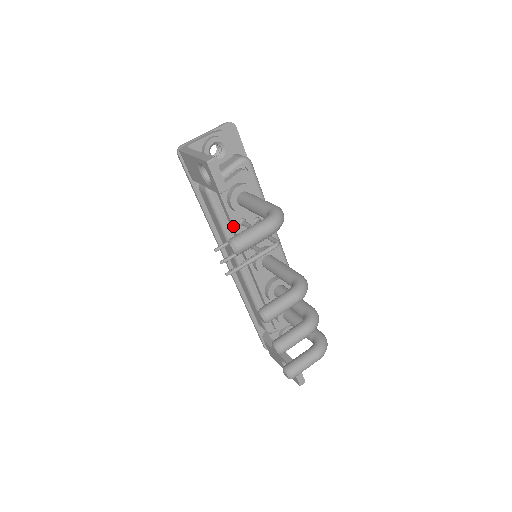
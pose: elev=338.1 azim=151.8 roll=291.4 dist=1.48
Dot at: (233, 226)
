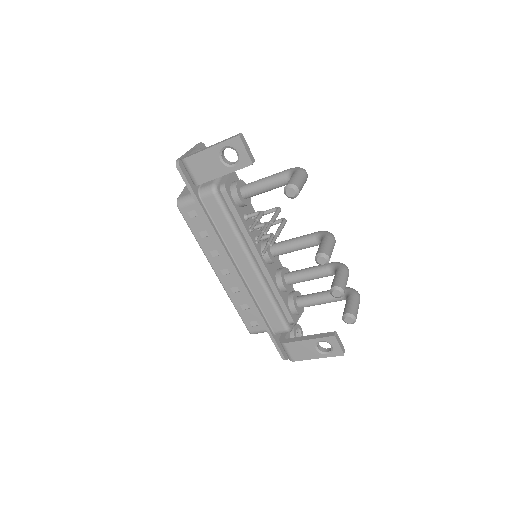
Dot at: (241, 221)
